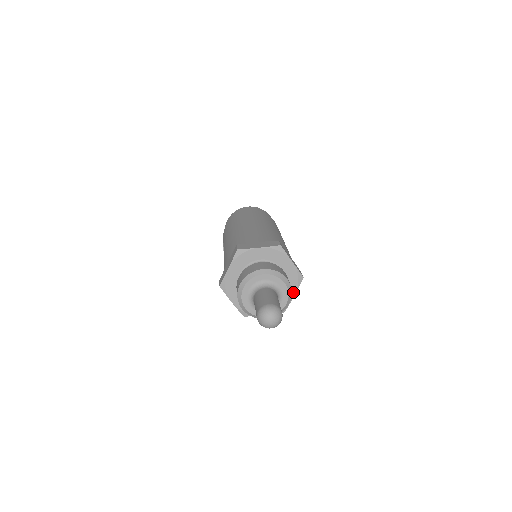
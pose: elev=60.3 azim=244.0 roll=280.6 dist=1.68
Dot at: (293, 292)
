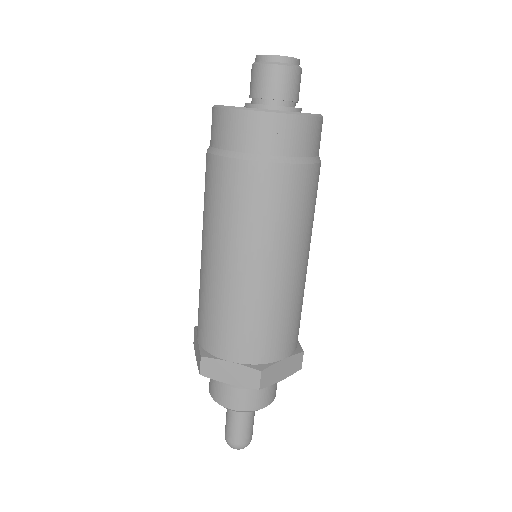
Dot at: occluded
